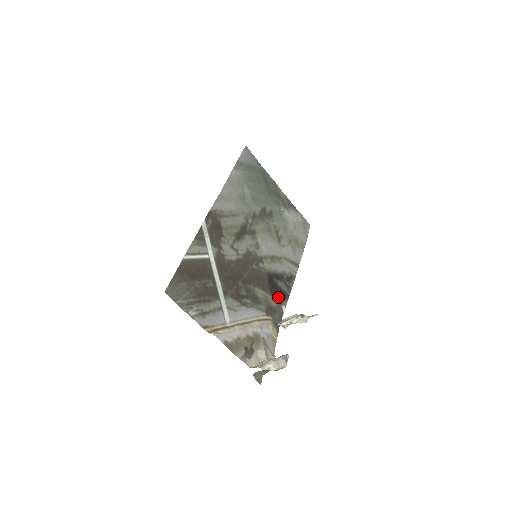
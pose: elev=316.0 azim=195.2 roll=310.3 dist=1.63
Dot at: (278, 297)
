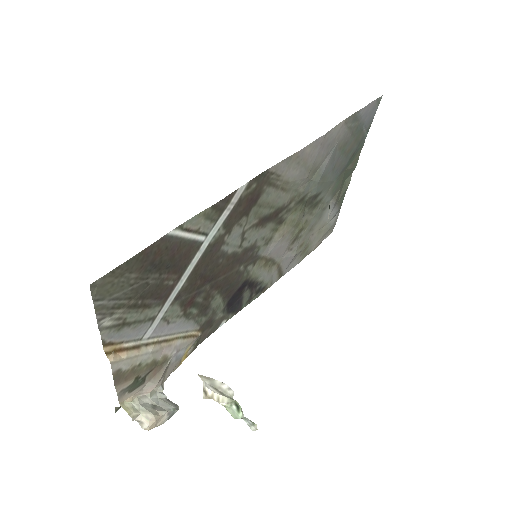
Dot at: (230, 308)
